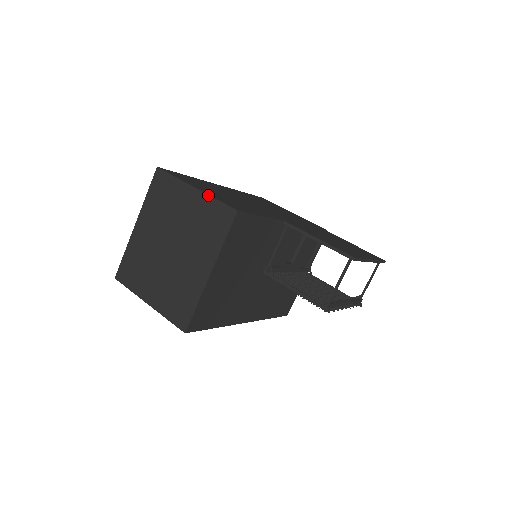
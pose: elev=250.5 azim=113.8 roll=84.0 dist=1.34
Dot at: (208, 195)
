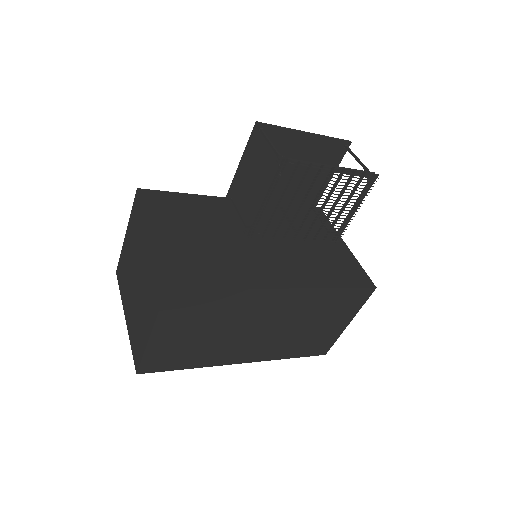
Dot at: (129, 219)
